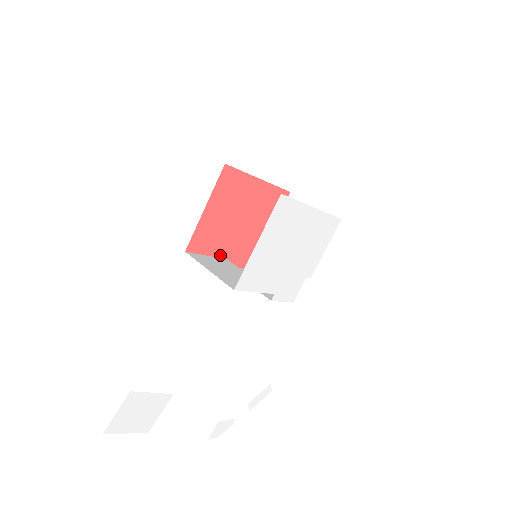
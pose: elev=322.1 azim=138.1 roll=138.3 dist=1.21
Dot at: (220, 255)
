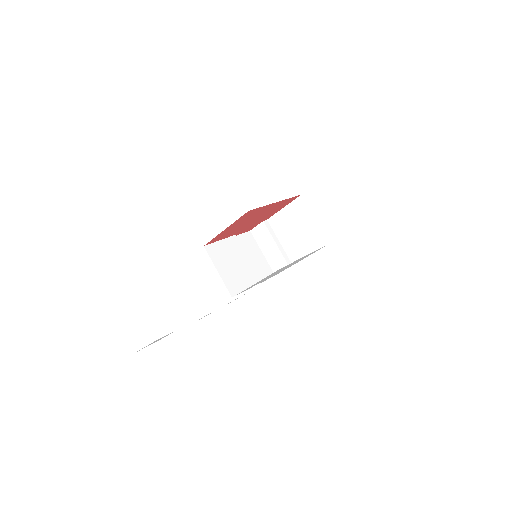
Dot at: (230, 236)
